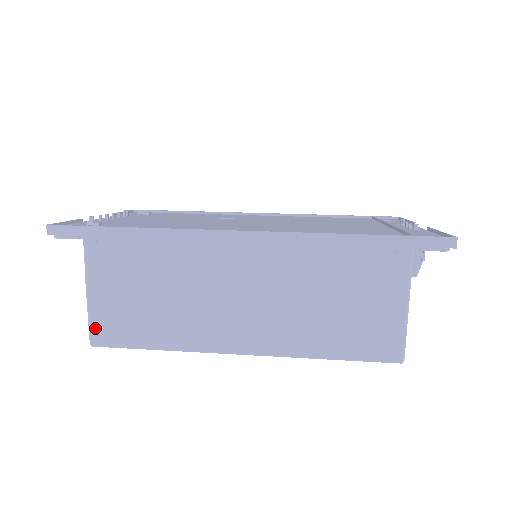
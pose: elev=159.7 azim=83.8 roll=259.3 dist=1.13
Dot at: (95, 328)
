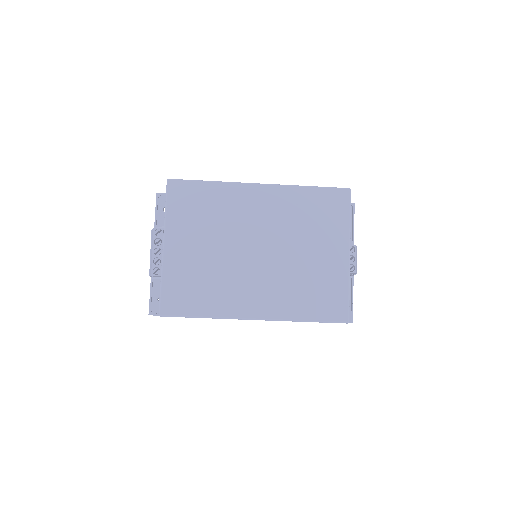
Dot at: occluded
